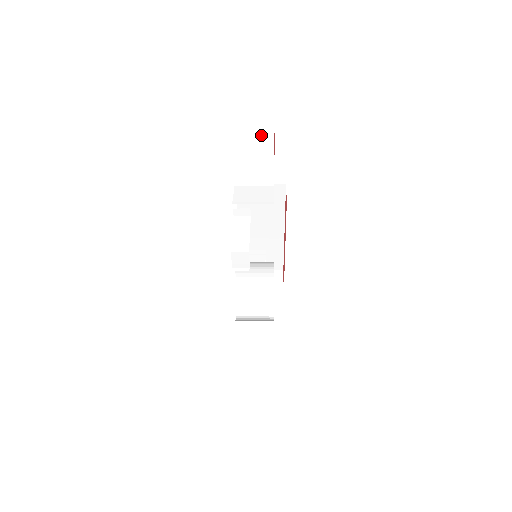
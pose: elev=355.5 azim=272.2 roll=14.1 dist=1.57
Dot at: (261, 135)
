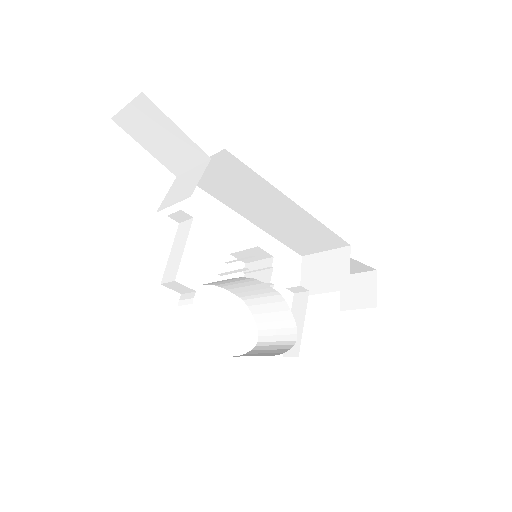
Dot at: (136, 105)
